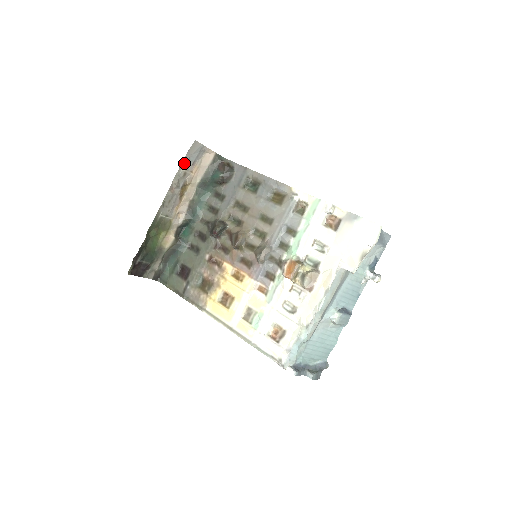
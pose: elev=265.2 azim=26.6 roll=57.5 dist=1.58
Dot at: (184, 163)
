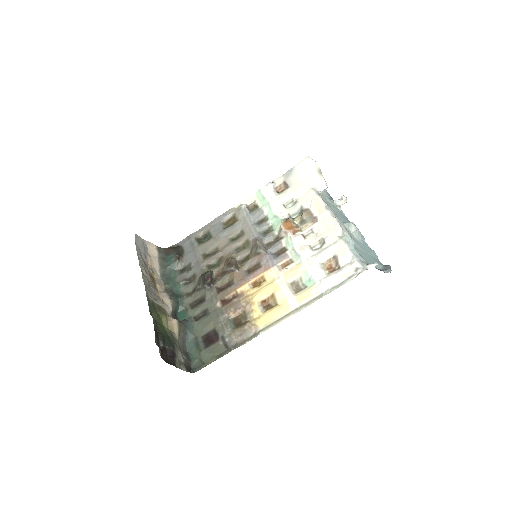
Dot at: (138, 254)
